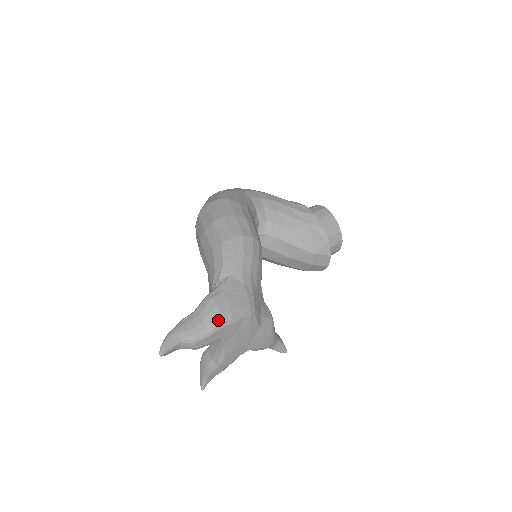
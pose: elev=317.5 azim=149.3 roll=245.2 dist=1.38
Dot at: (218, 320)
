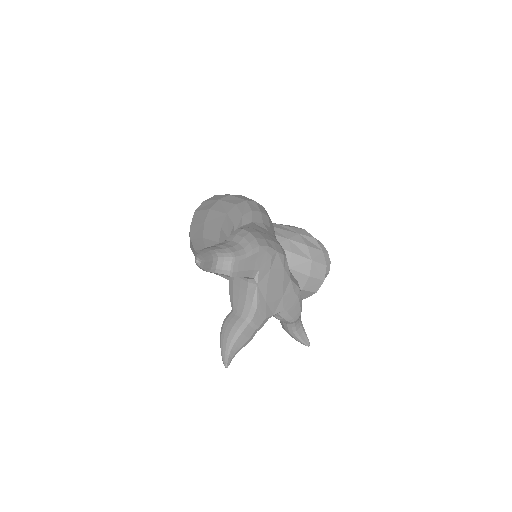
Dot at: (255, 243)
